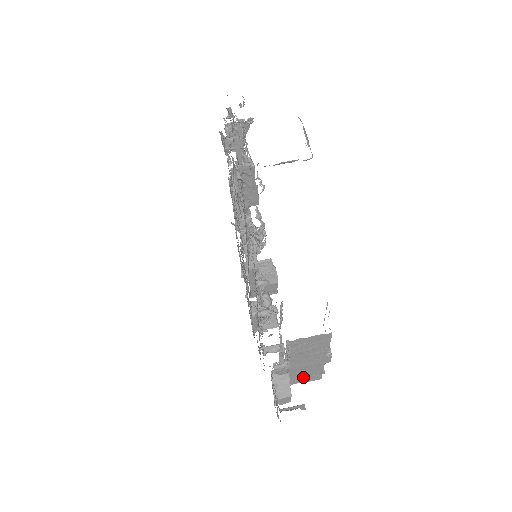
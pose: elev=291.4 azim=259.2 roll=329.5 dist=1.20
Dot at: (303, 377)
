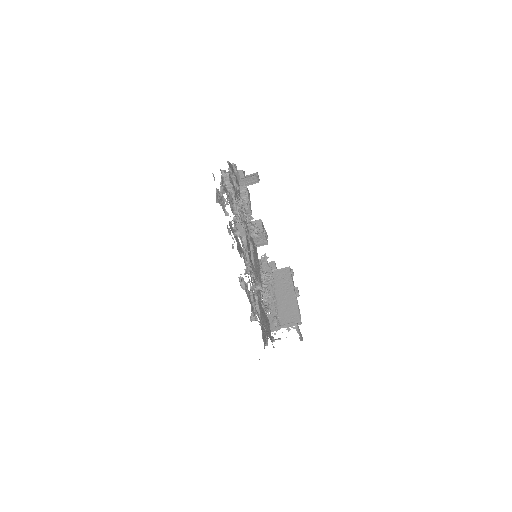
Dot at: occluded
